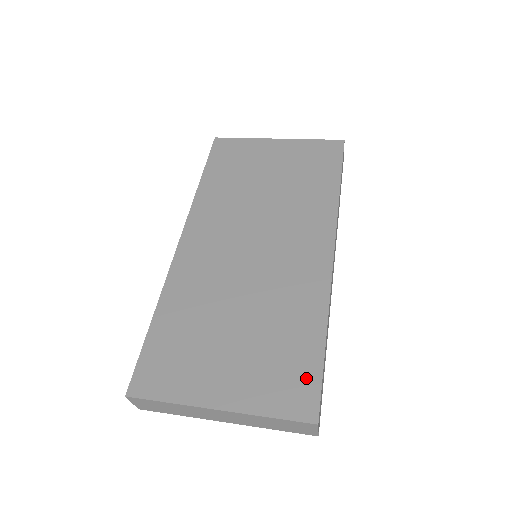
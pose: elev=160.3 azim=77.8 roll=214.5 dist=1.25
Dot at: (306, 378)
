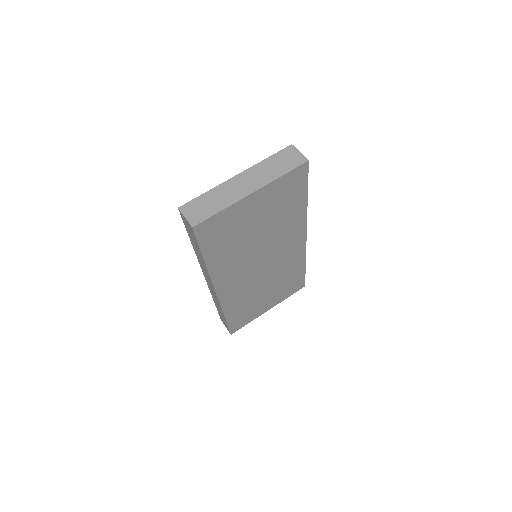
Dot at: (299, 281)
